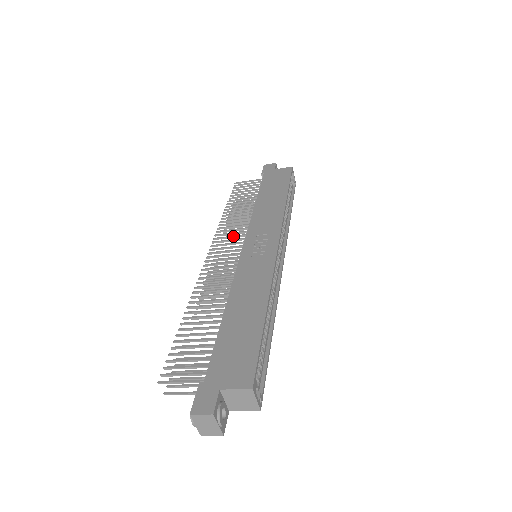
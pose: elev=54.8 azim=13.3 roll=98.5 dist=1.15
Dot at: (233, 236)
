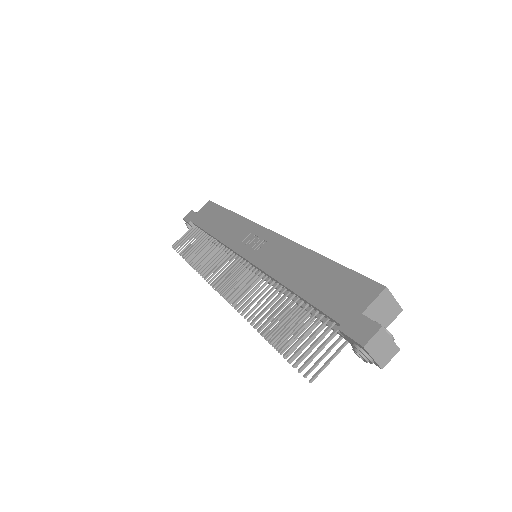
Dot at: (220, 262)
